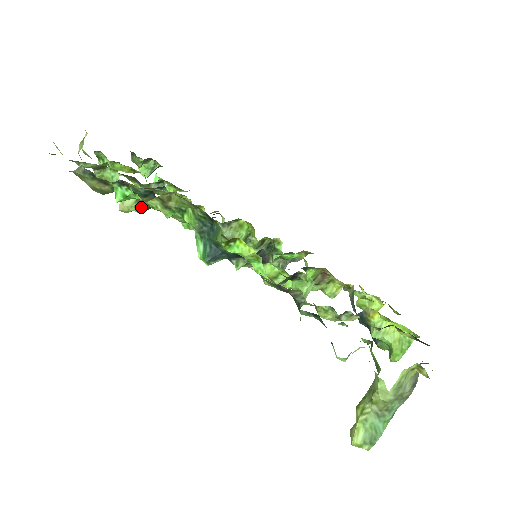
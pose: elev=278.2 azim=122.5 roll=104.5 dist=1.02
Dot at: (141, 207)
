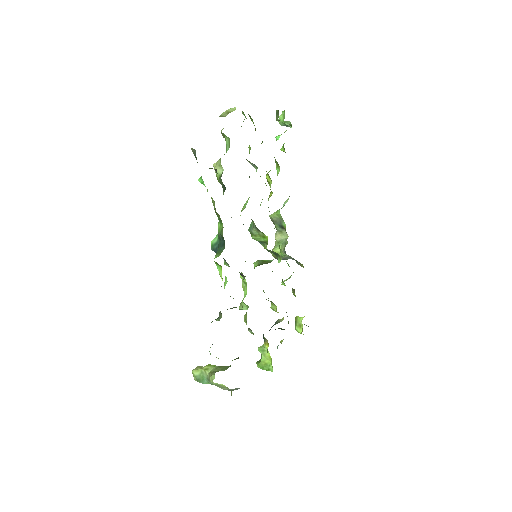
Dot at: (219, 181)
